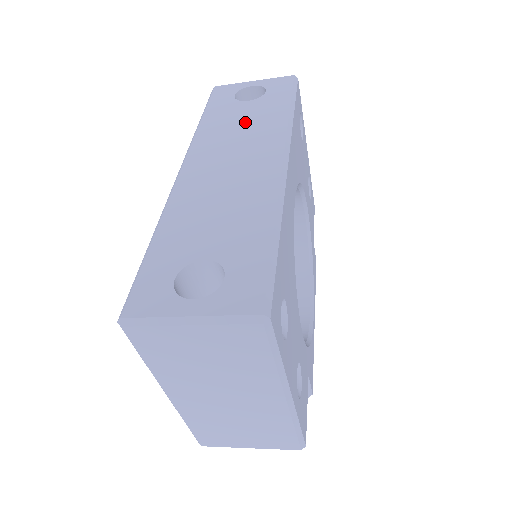
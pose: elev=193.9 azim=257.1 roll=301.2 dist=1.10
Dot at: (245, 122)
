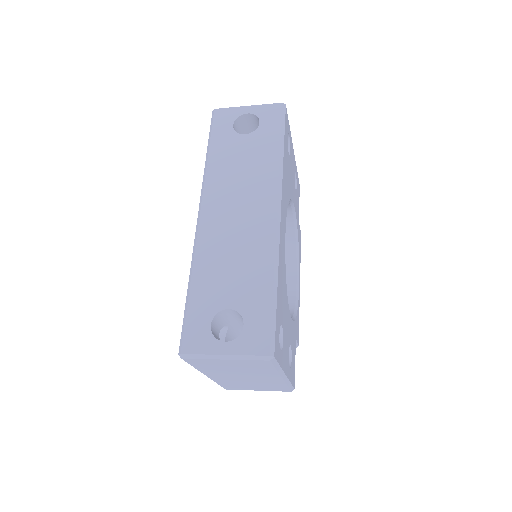
Dot at: (245, 163)
